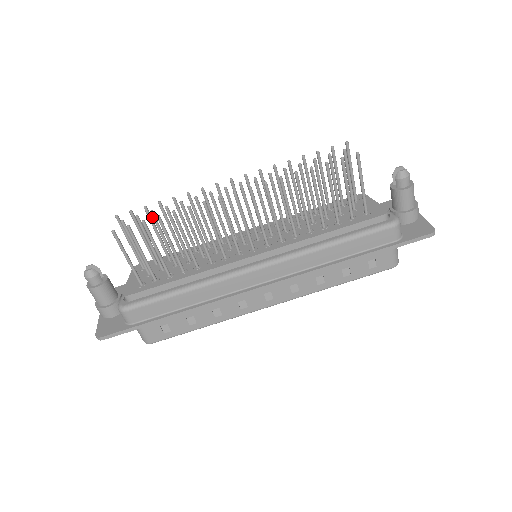
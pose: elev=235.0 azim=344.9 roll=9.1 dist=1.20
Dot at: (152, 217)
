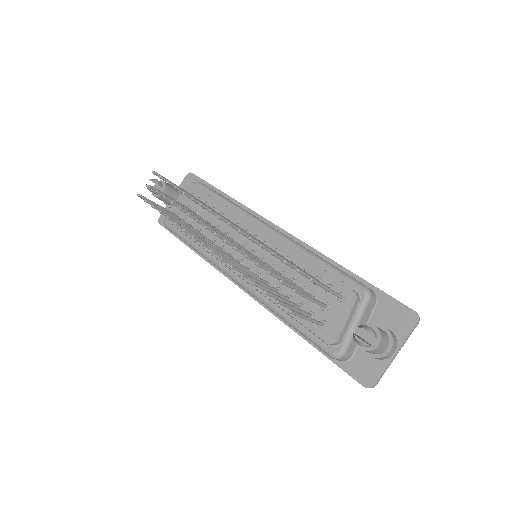
Dot at: (166, 198)
